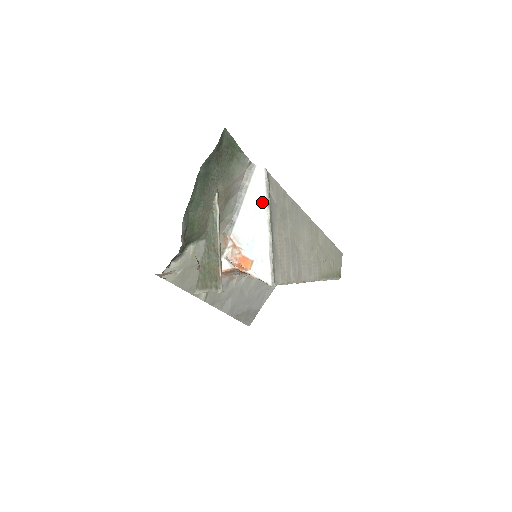
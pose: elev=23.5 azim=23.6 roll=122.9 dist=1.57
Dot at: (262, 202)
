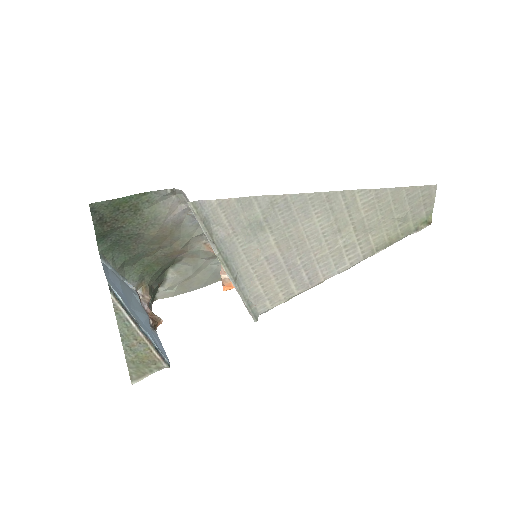
Dot at: occluded
